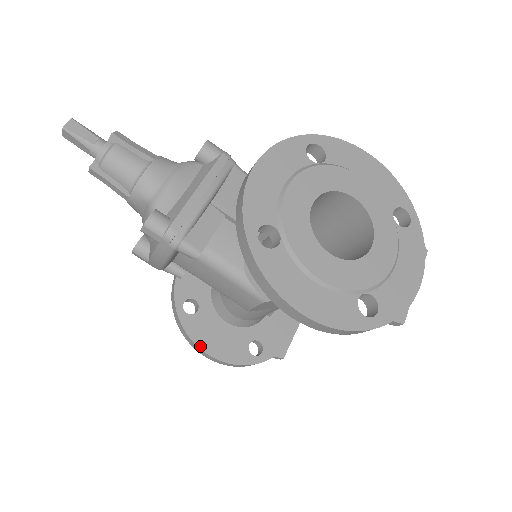
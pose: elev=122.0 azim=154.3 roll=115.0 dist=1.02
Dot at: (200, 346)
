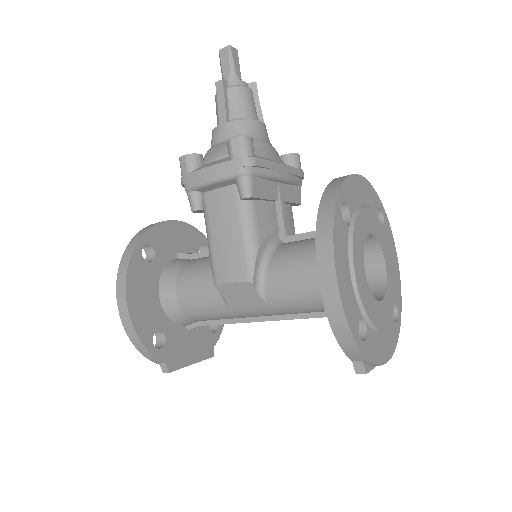
Dot at: (128, 286)
